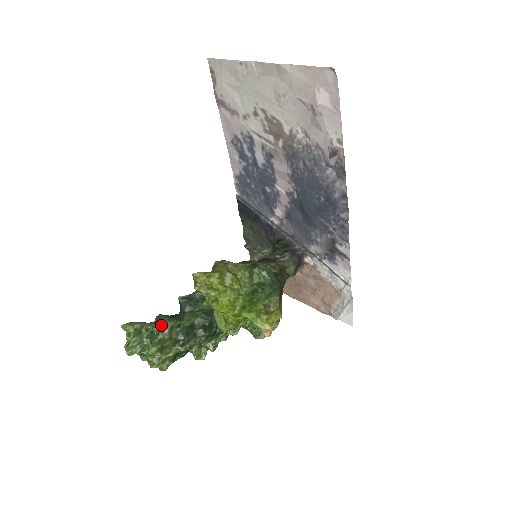
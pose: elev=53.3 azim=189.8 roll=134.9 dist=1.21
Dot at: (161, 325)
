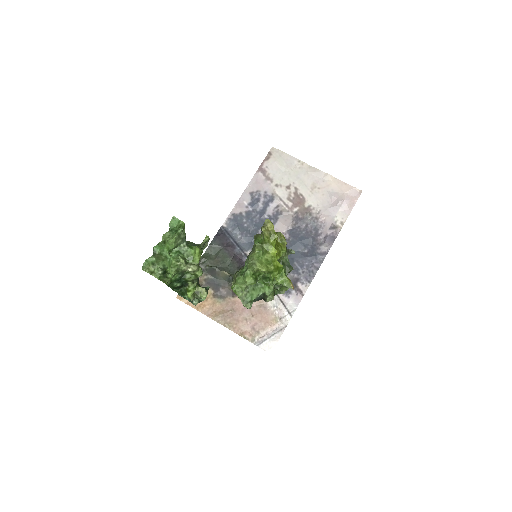
Dot at: occluded
